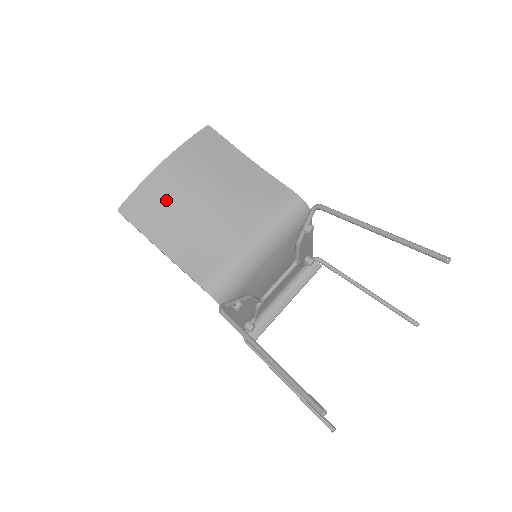
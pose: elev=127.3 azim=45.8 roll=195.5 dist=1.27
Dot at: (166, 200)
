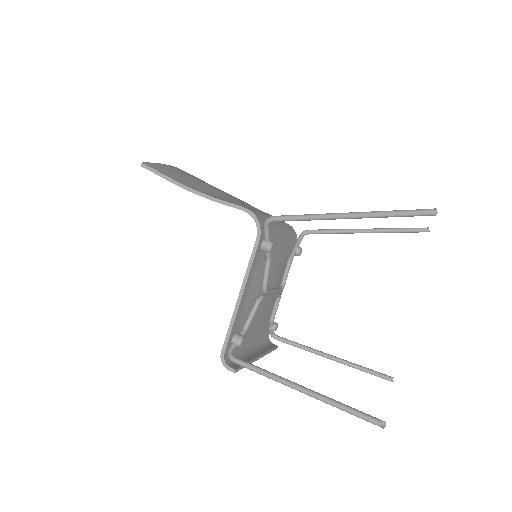
Dot at: (189, 177)
